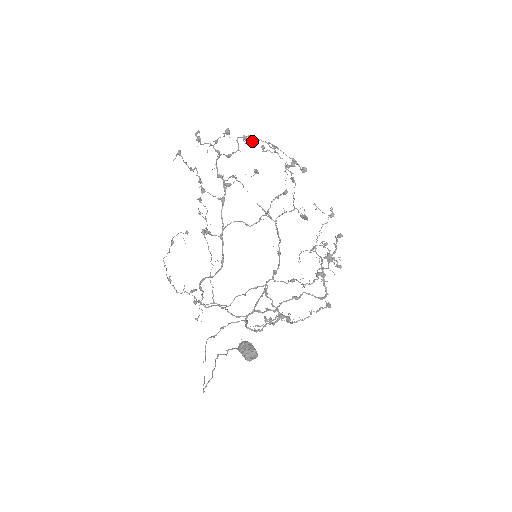
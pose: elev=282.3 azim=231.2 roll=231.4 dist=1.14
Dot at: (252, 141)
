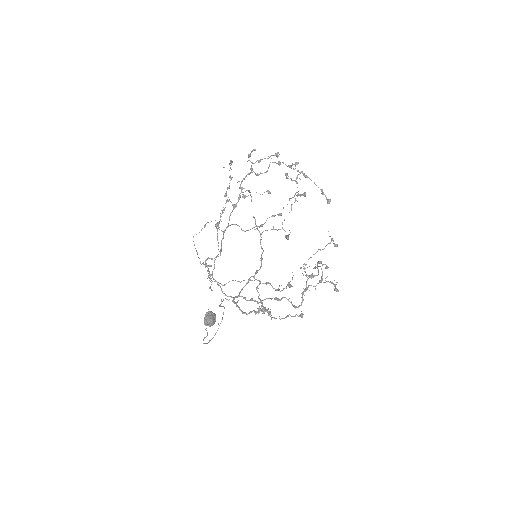
Dot at: occluded
